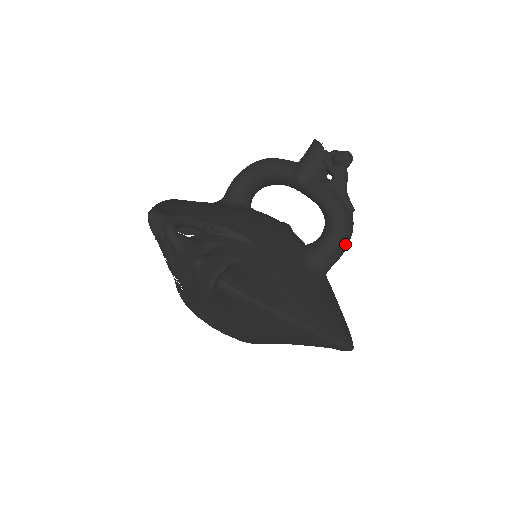
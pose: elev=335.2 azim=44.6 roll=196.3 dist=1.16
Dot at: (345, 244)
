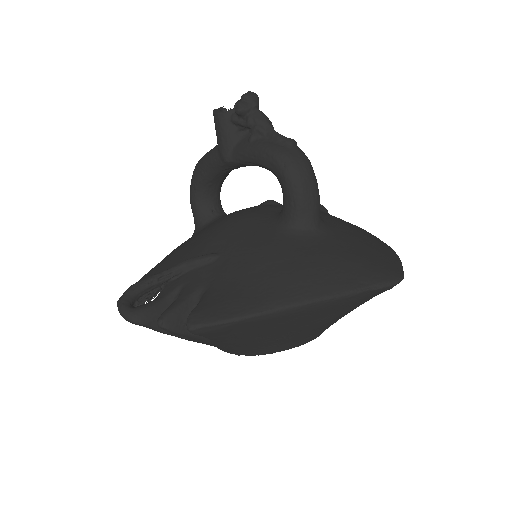
Dot at: (309, 182)
